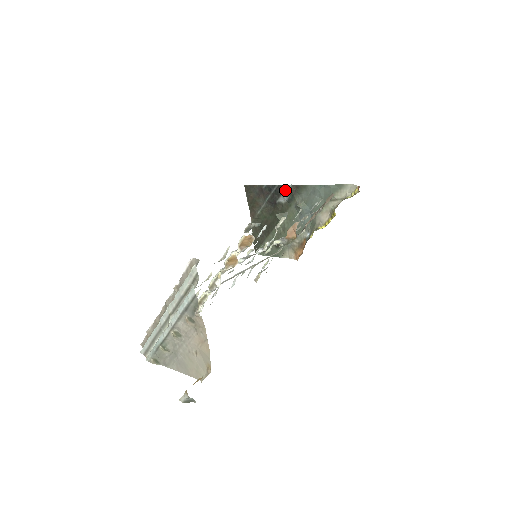
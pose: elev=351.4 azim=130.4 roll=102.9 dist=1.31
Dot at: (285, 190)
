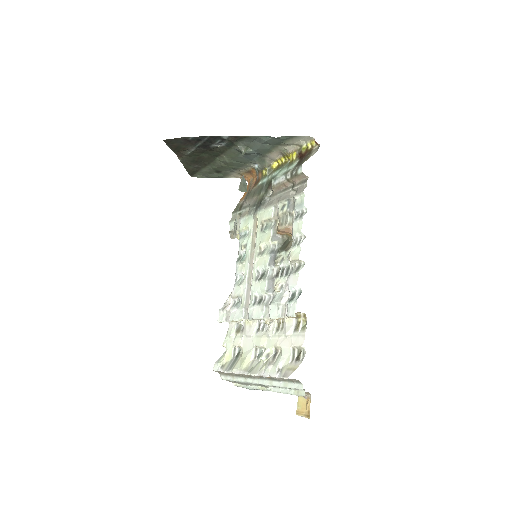
Dot at: (220, 139)
